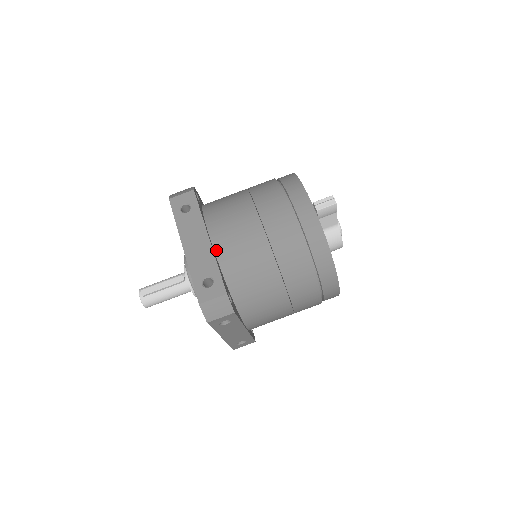
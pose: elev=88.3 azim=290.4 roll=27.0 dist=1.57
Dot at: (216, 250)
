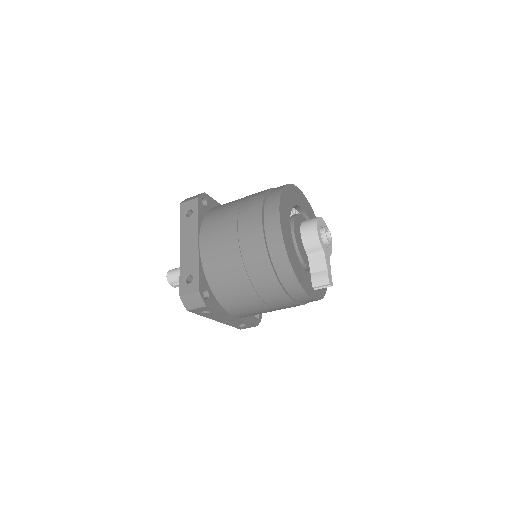
Dot at: (241, 317)
